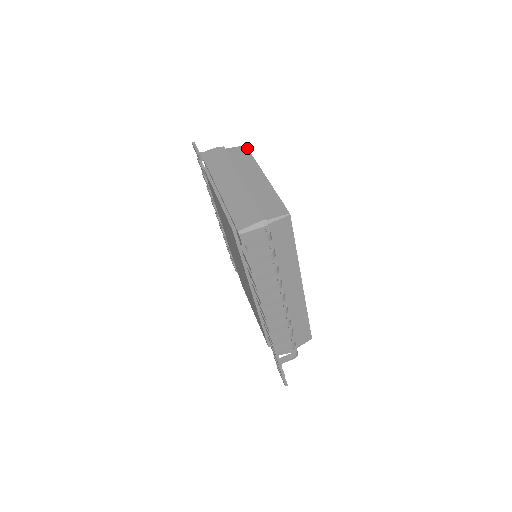
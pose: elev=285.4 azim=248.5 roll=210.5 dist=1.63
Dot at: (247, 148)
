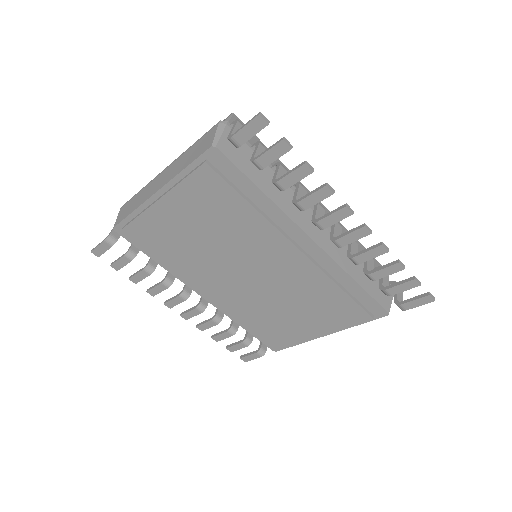
Dot at: occluded
